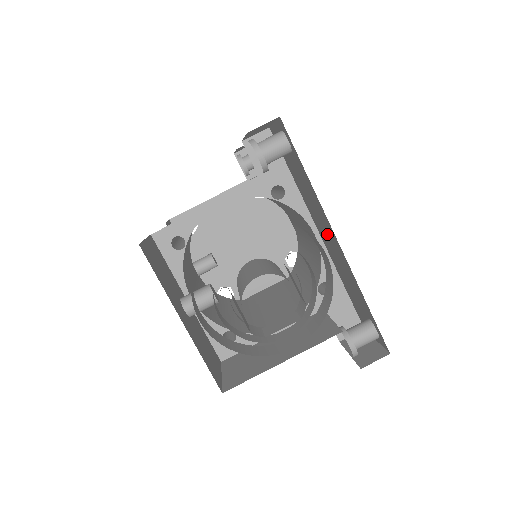
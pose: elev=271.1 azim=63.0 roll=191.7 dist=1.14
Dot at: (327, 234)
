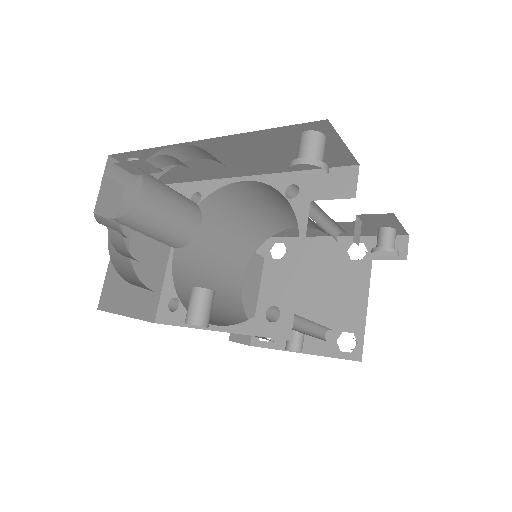
Dot at: (218, 158)
